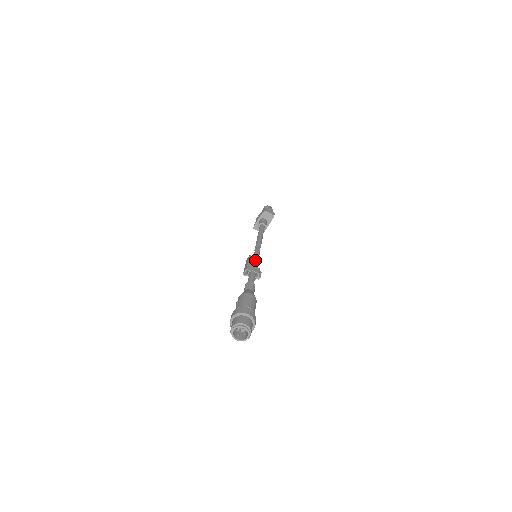
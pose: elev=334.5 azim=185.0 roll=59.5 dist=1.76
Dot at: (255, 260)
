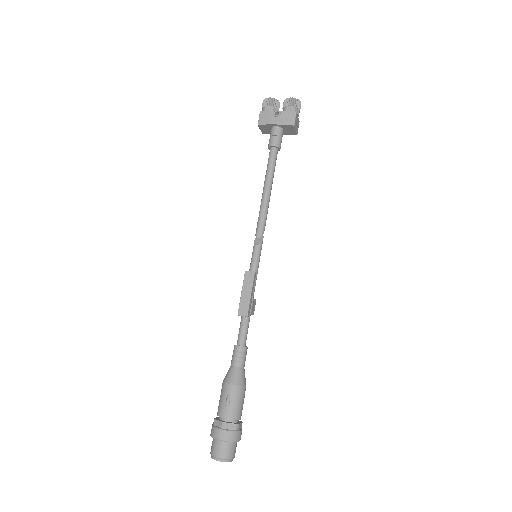
Dot at: (256, 278)
